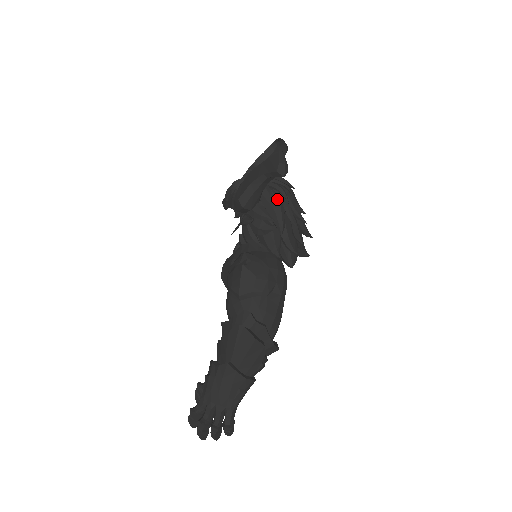
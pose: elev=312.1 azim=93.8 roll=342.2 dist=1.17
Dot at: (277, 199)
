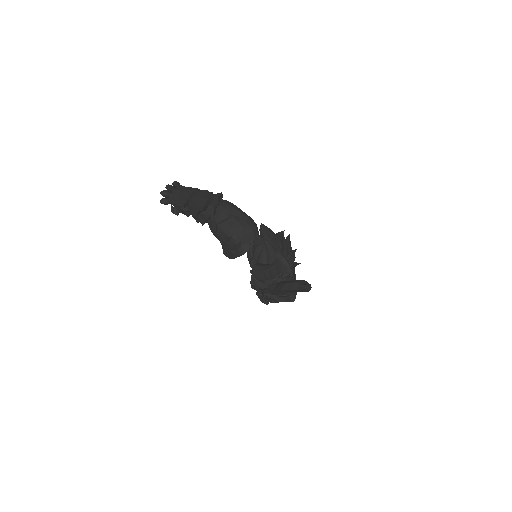
Dot at: occluded
